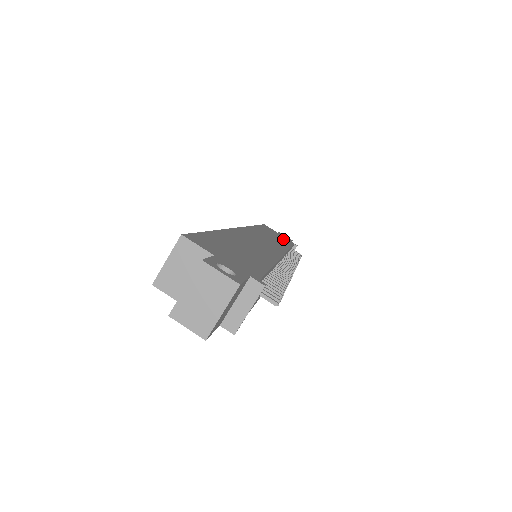
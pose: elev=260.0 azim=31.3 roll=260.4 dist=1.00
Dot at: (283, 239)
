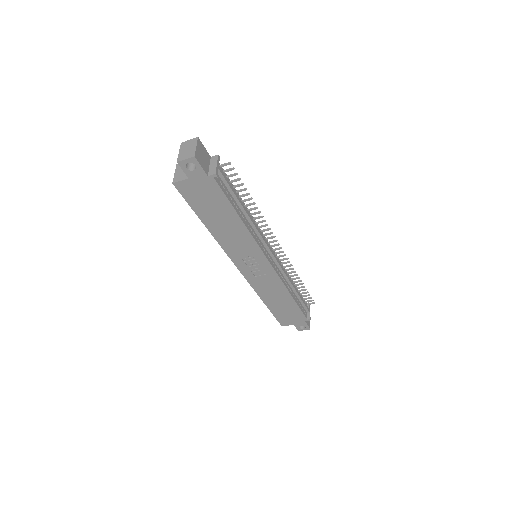
Dot at: occluded
